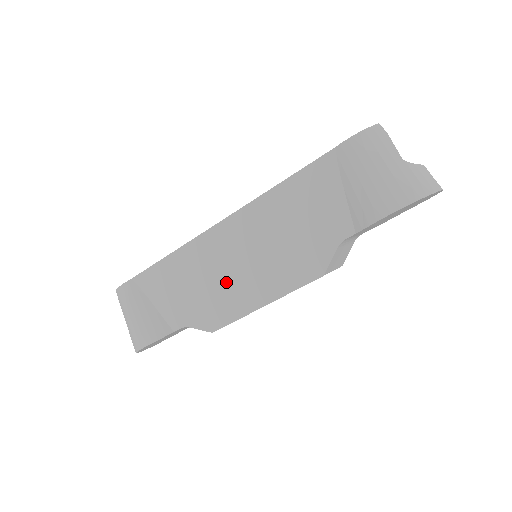
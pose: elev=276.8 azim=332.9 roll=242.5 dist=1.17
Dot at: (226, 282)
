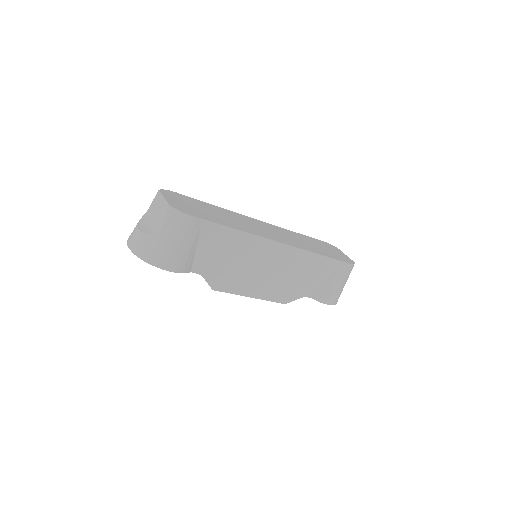
Dot at: (249, 272)
